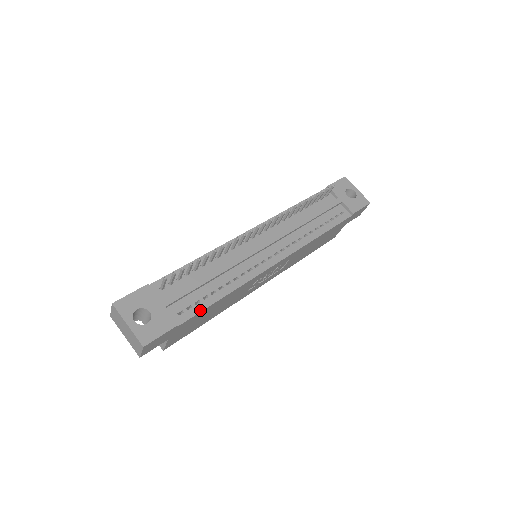
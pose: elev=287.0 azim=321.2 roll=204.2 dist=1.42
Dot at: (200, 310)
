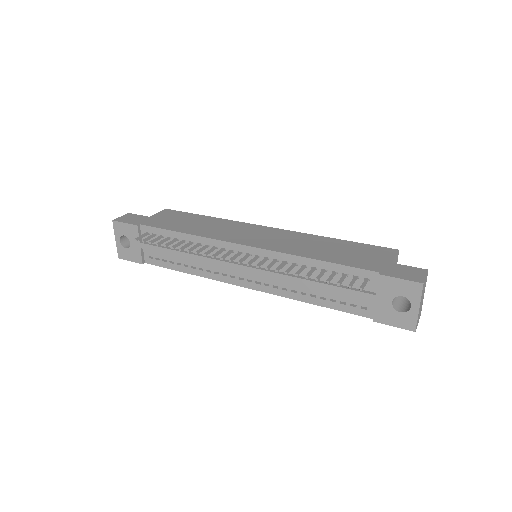
Dot at: (163, 266)
